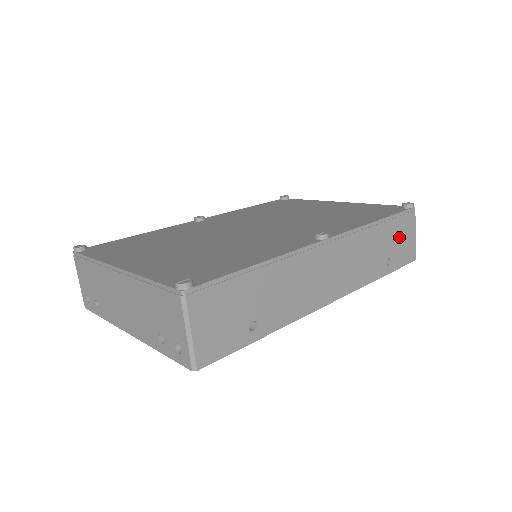
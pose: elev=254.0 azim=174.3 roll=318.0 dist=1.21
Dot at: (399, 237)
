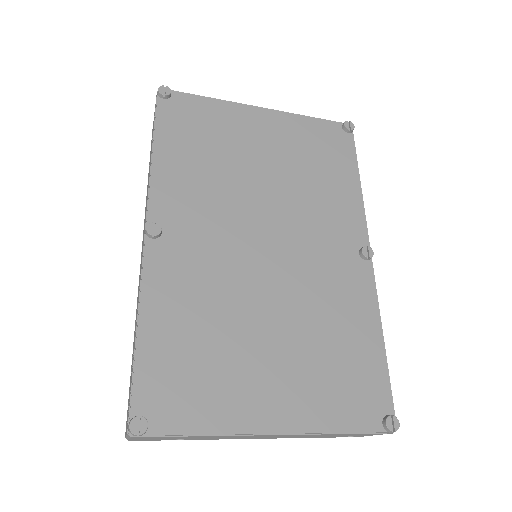
Dot at: occluded
